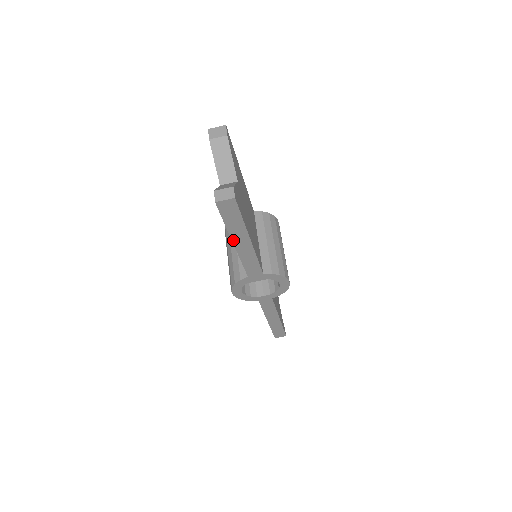
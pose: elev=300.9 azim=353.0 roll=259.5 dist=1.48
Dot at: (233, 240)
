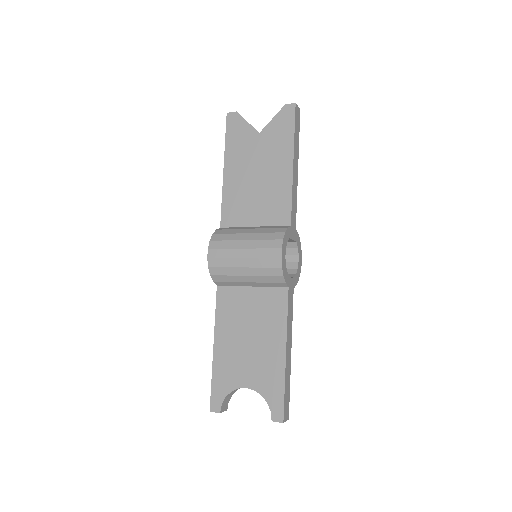
Dot at: (294, 157)
